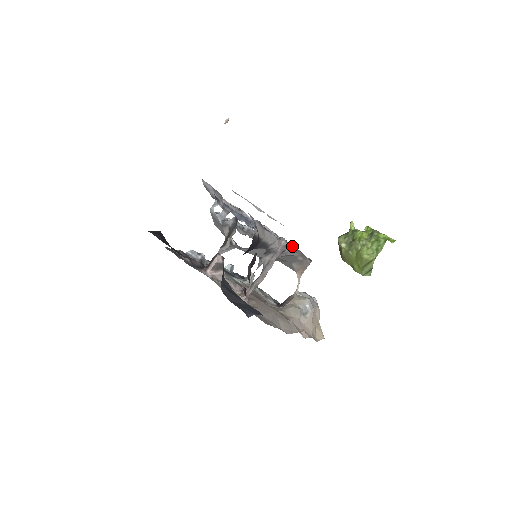
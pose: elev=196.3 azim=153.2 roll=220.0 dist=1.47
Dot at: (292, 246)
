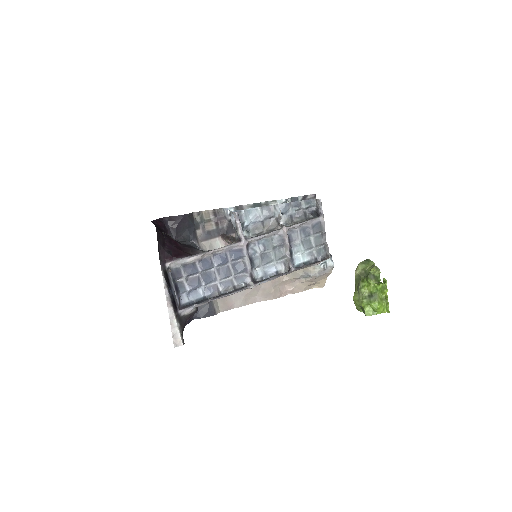
Dot at: (275, 277)
